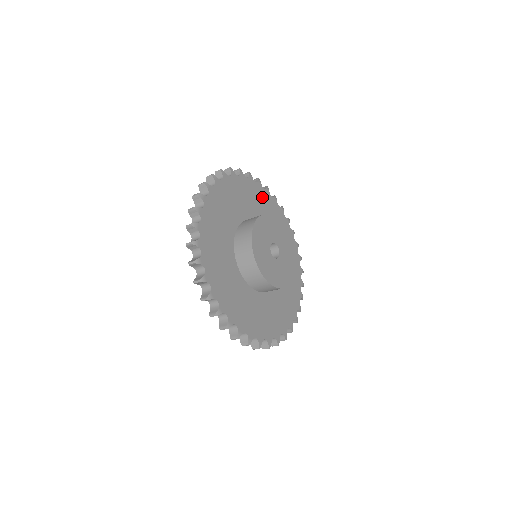
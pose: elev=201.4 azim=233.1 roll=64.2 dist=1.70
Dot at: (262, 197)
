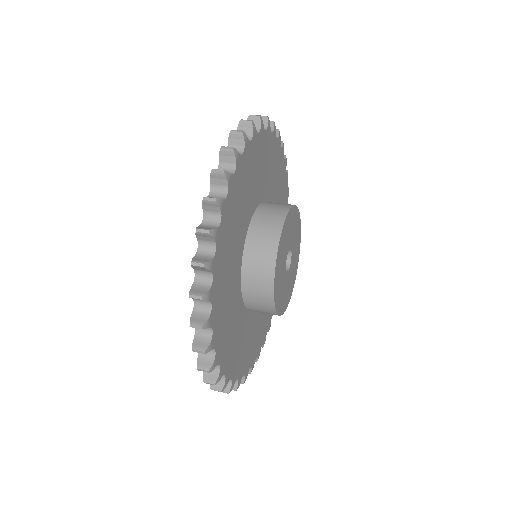
Dot at: (264, 151)
